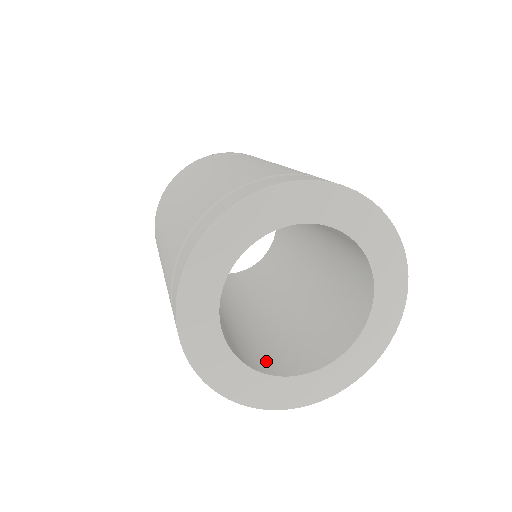
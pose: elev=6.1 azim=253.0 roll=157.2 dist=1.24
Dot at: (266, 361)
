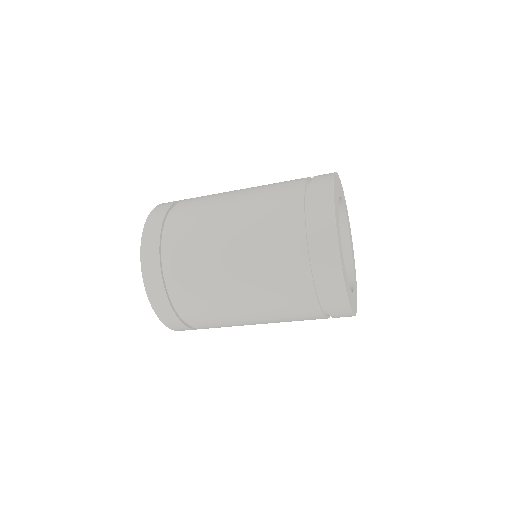
Dot at: occluded
